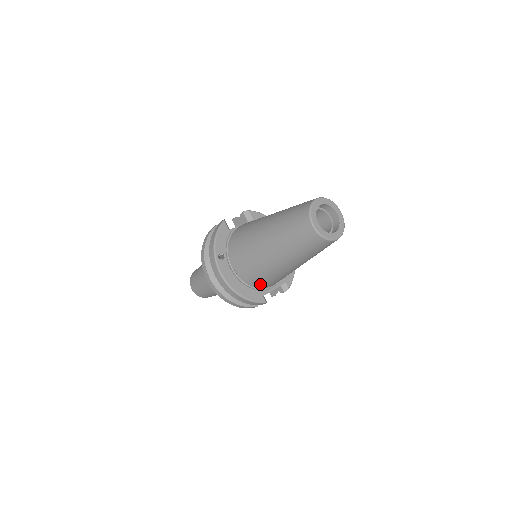
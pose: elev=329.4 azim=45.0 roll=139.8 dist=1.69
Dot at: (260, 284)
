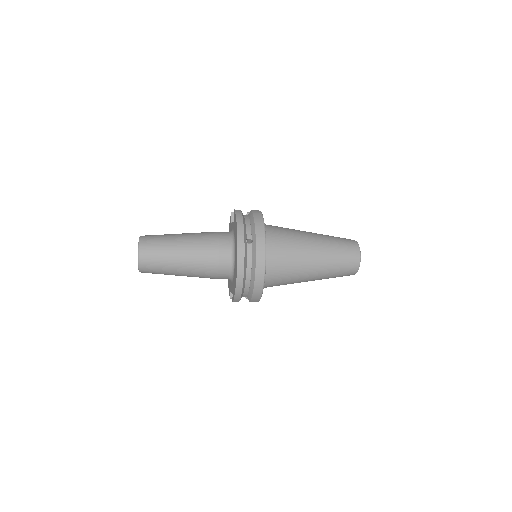
Dot at: (270, 282)
